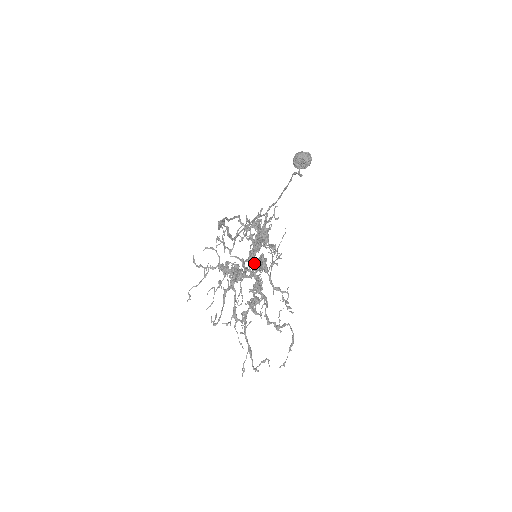
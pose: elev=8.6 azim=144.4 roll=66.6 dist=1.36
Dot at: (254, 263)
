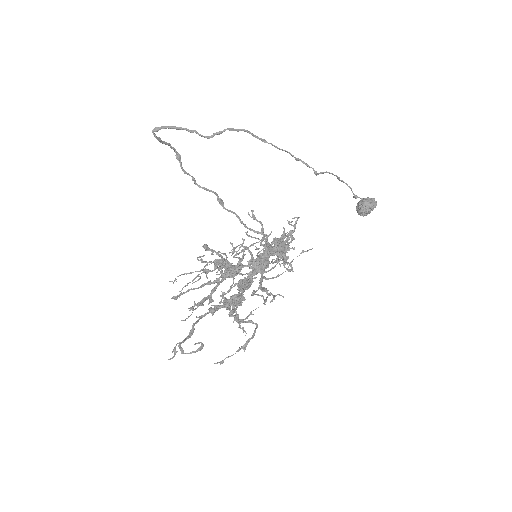
Dot at: occluded
